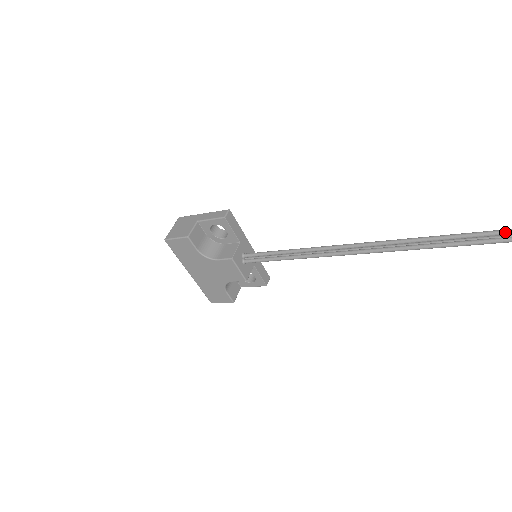
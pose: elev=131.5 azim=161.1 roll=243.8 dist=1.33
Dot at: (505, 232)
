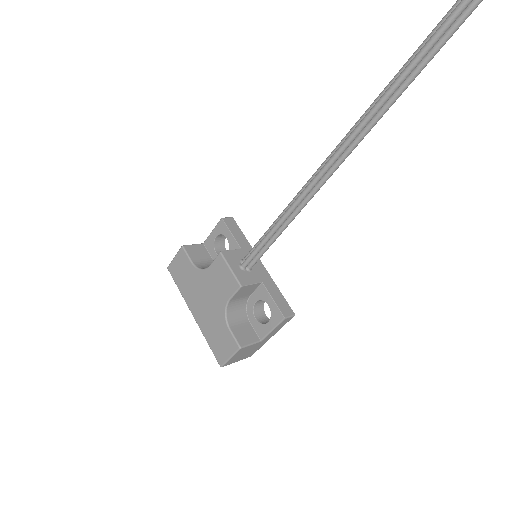
Dot at: out of frame
